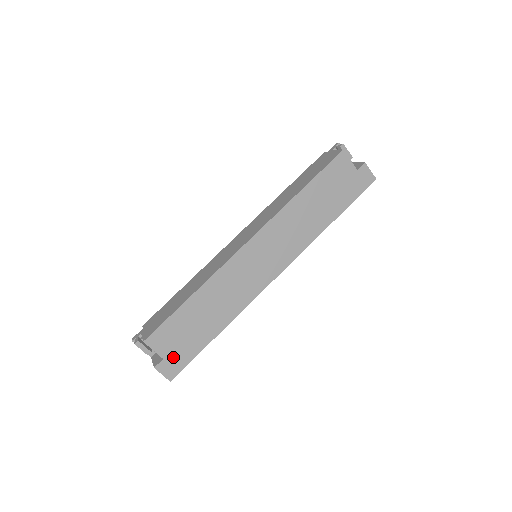
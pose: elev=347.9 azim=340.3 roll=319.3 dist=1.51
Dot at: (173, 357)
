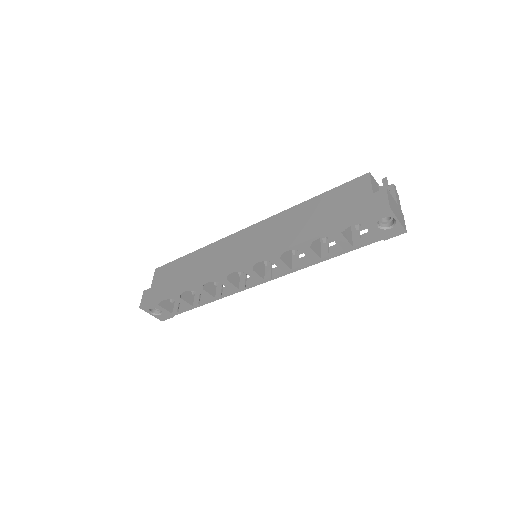
Dot at: (154, 290)
